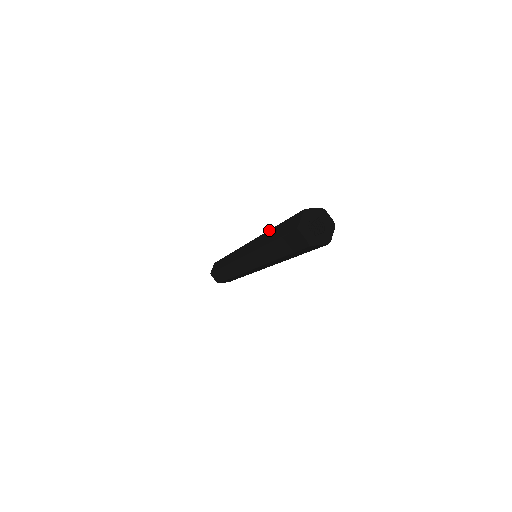
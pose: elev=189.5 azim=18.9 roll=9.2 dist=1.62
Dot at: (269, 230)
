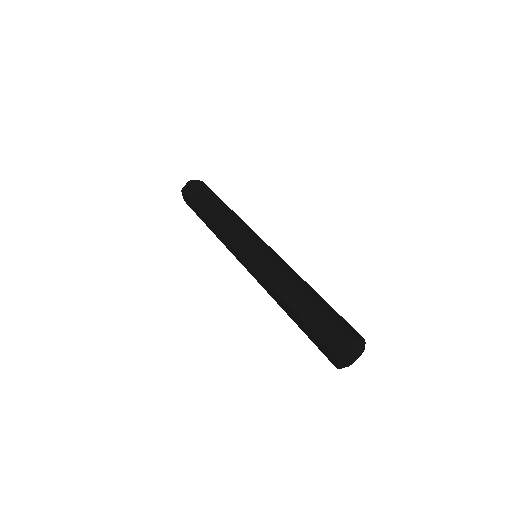
Dot at: (295, 287)
